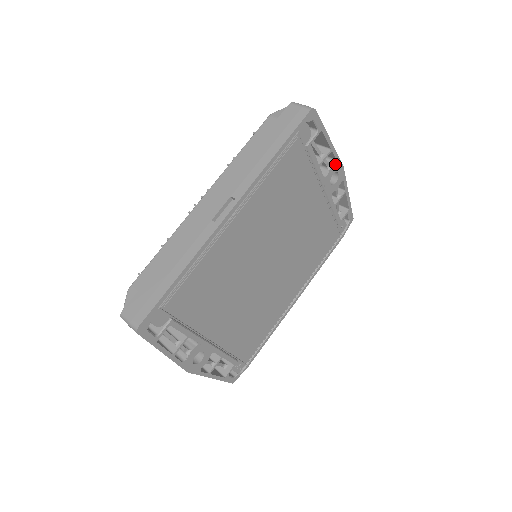
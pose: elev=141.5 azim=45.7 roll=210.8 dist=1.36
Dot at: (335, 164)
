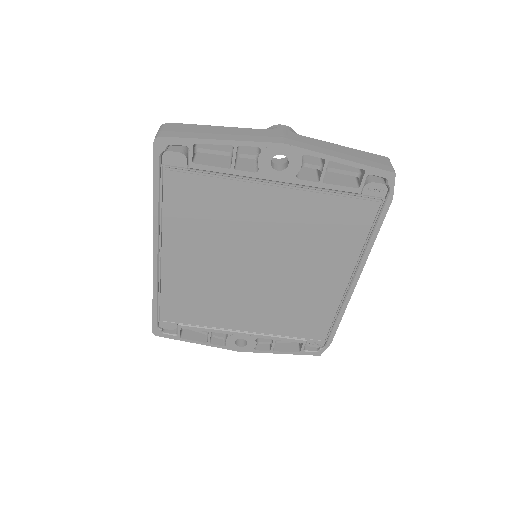
Dot at: (262, 151)
